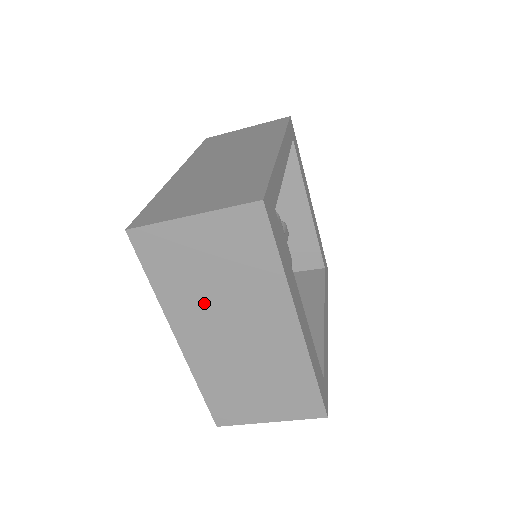
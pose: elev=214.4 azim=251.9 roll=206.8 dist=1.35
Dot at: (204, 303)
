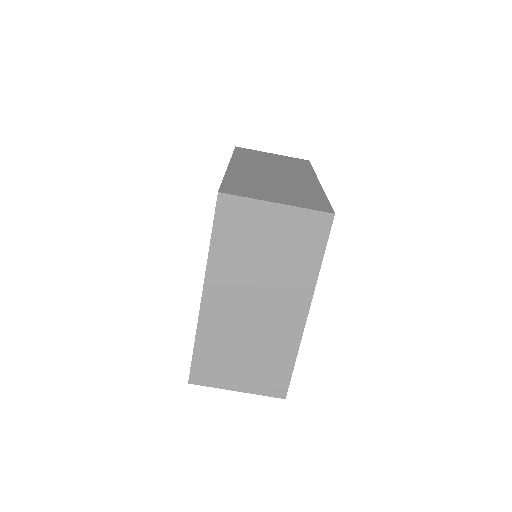
Dot at: (244, 273)
